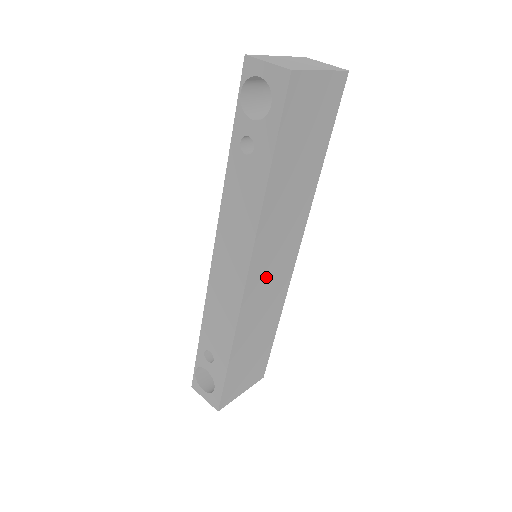
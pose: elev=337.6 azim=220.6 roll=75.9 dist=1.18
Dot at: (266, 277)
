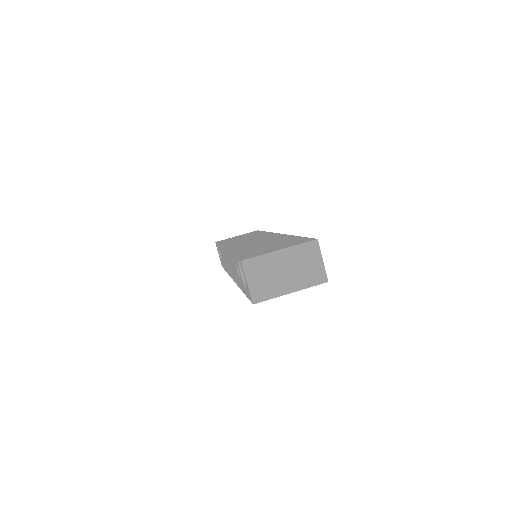
Dot at: occluded
